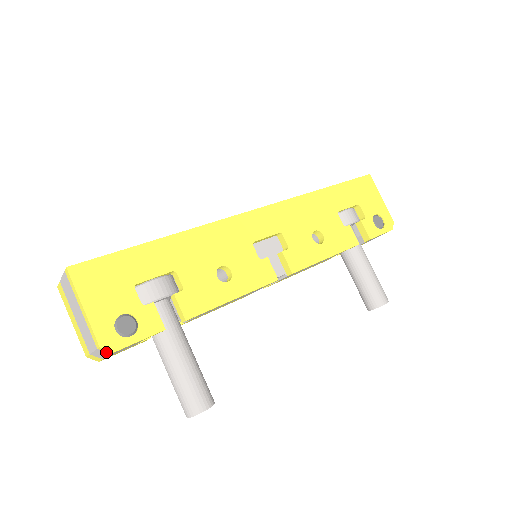
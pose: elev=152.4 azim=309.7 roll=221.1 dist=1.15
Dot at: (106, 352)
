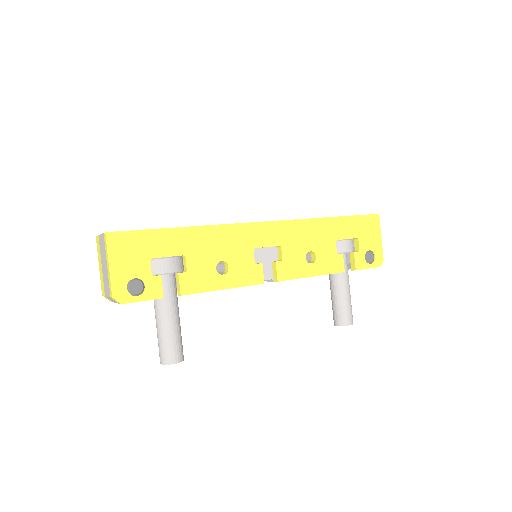
Dot at: (116, 301)
